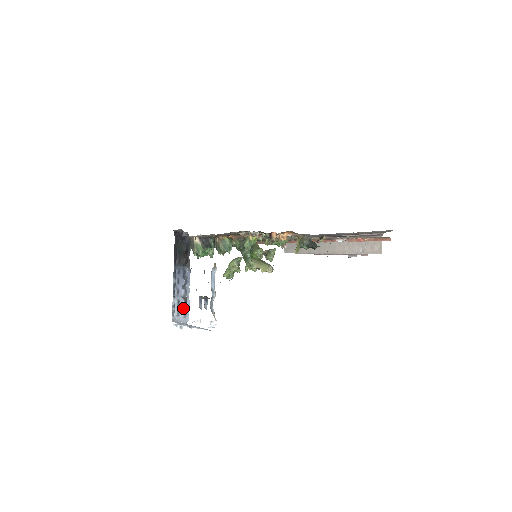
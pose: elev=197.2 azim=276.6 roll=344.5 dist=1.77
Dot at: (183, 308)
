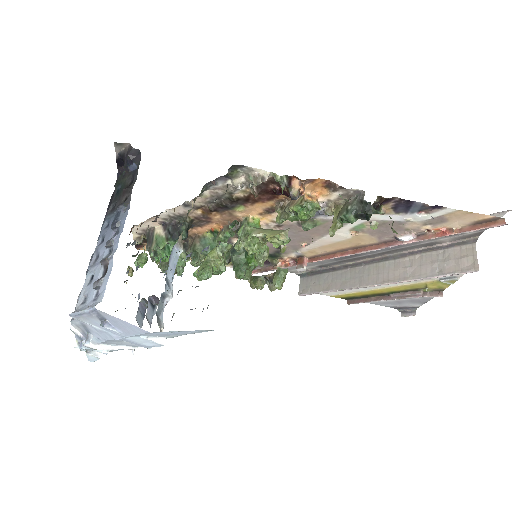
Dot at: (96, 279)
